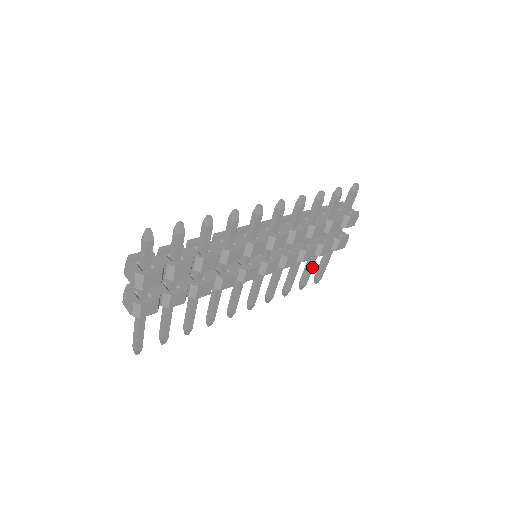
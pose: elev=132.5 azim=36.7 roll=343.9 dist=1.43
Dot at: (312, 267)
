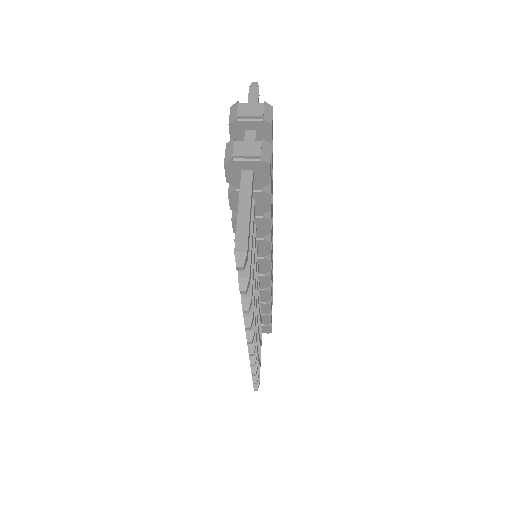
Dot at: occluded
